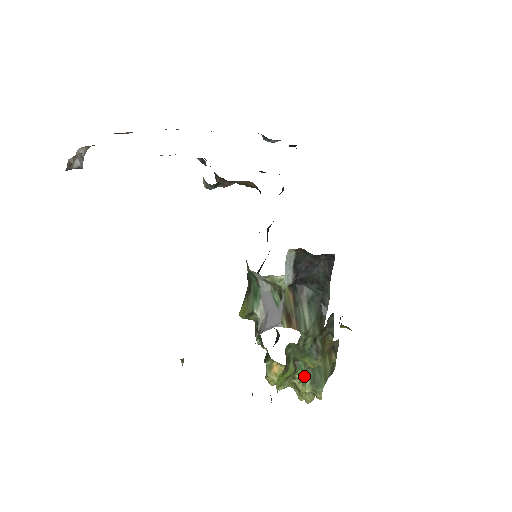
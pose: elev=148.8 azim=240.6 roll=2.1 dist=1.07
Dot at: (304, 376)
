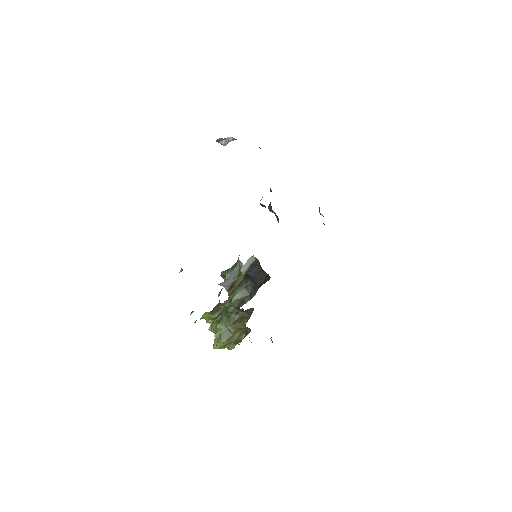
Dot at: (220, 328)
